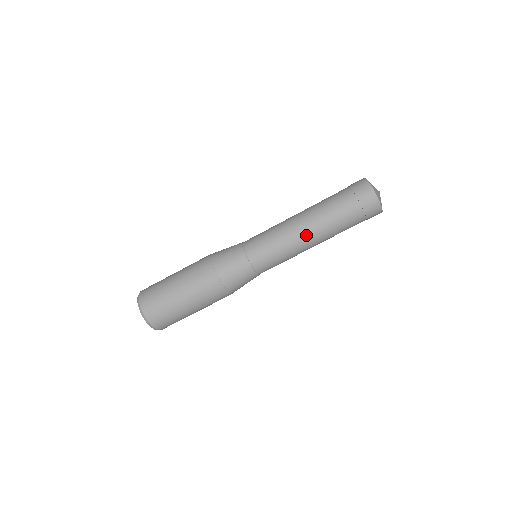
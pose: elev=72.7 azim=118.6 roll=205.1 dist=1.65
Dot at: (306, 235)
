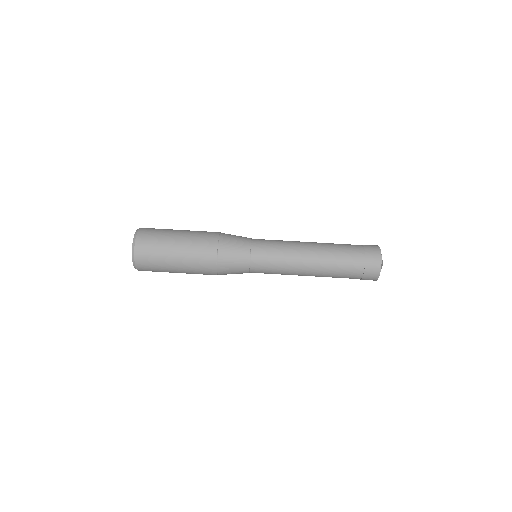
Dot at: (309, 257)
